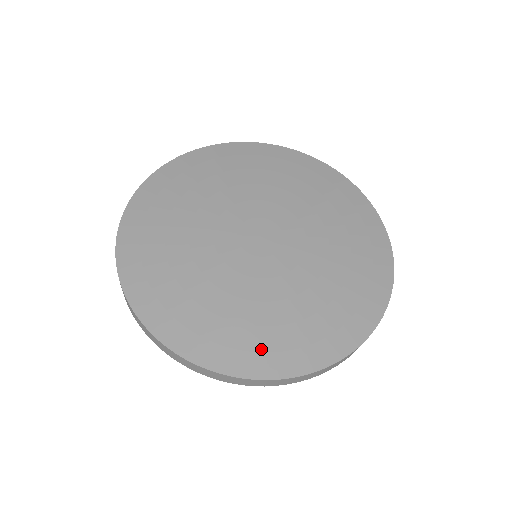
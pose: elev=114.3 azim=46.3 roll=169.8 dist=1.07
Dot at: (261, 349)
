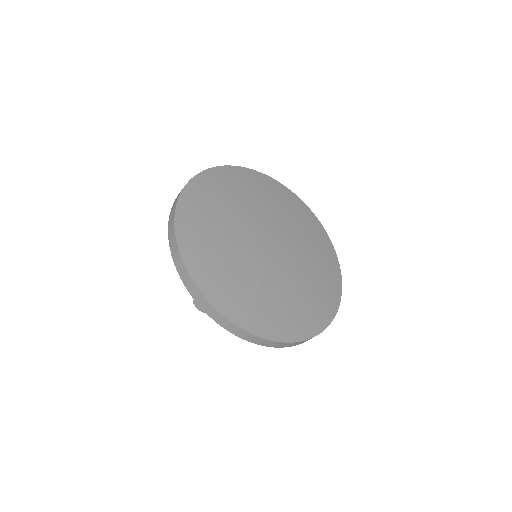
Dot at: (286, 322)
